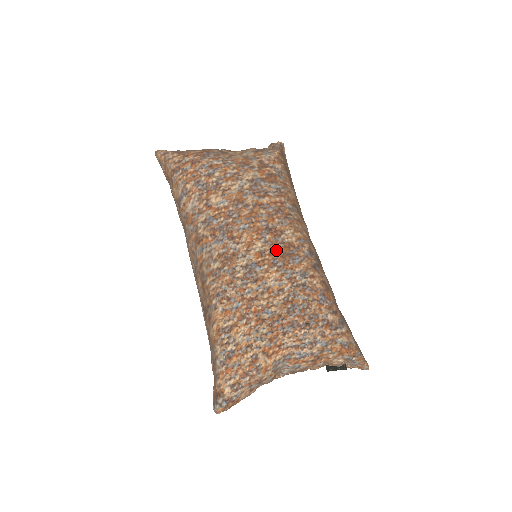
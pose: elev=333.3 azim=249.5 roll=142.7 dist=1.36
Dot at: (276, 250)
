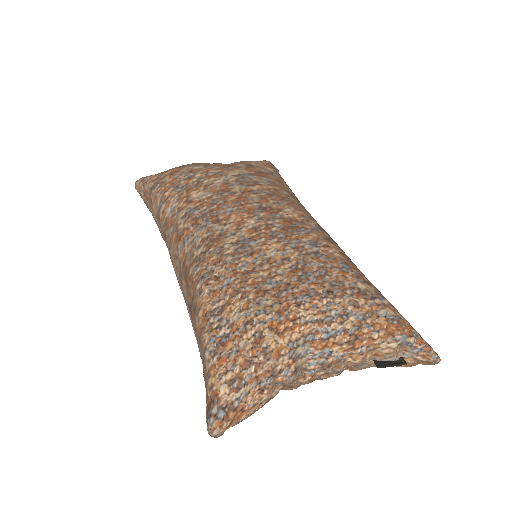
Dot at: (274, 224)
